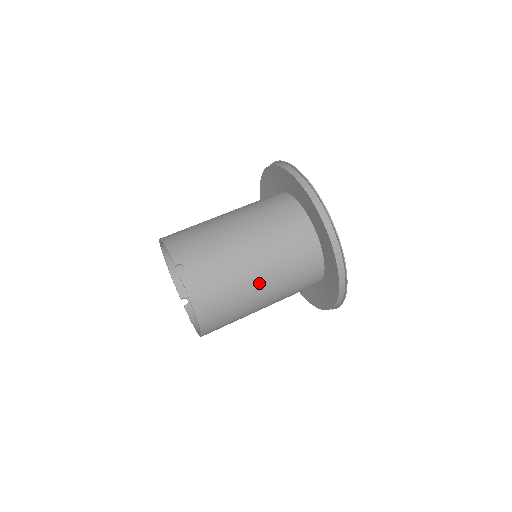
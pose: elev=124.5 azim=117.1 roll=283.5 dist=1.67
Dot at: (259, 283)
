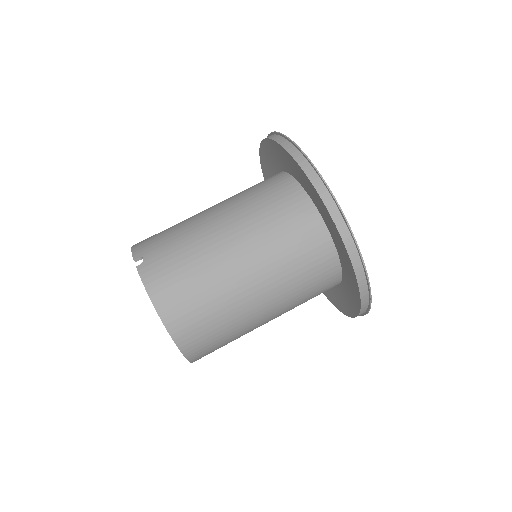
Dot at: (240, 268)
